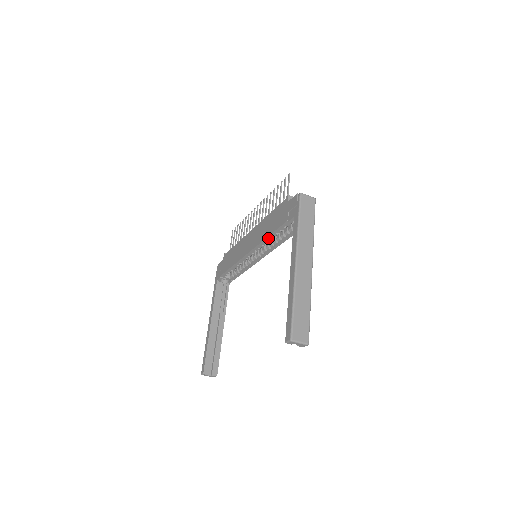
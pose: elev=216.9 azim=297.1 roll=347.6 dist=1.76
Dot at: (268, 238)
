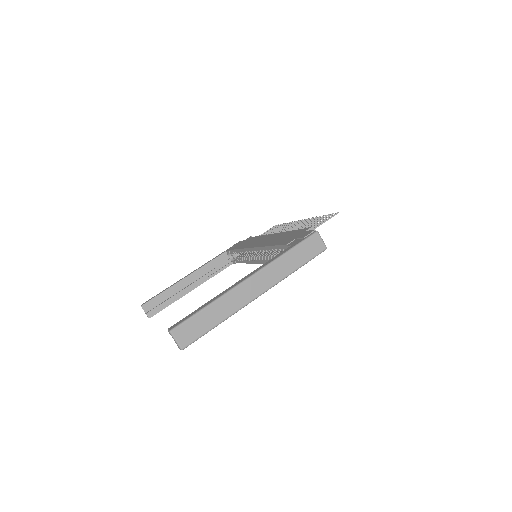
Dot at: (269, 247)
